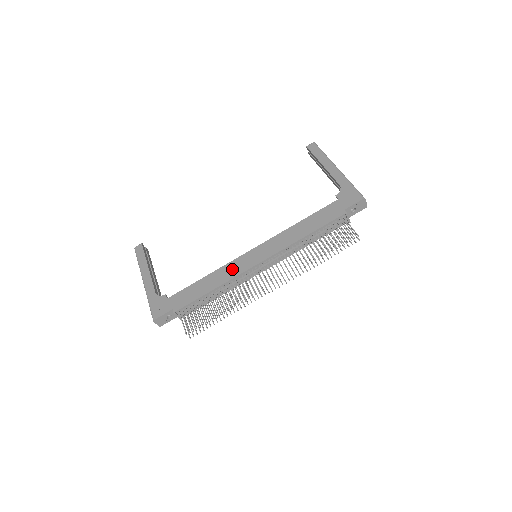
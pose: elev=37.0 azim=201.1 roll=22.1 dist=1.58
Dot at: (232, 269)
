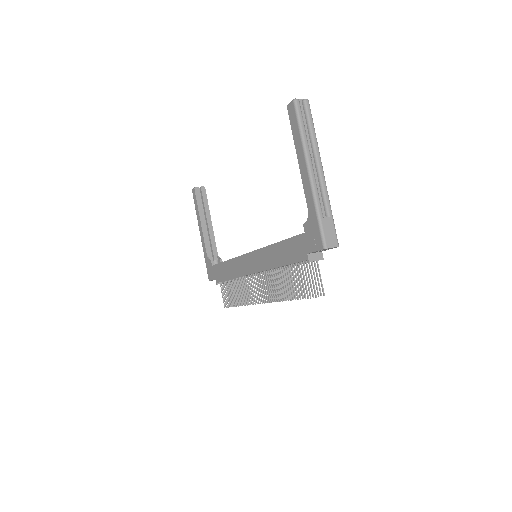
Dot at: (239, 266)
